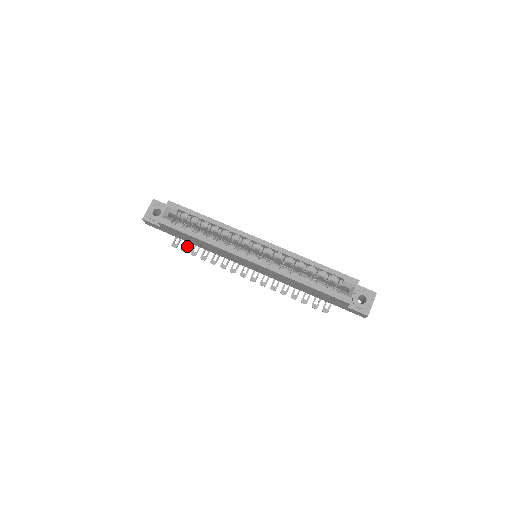
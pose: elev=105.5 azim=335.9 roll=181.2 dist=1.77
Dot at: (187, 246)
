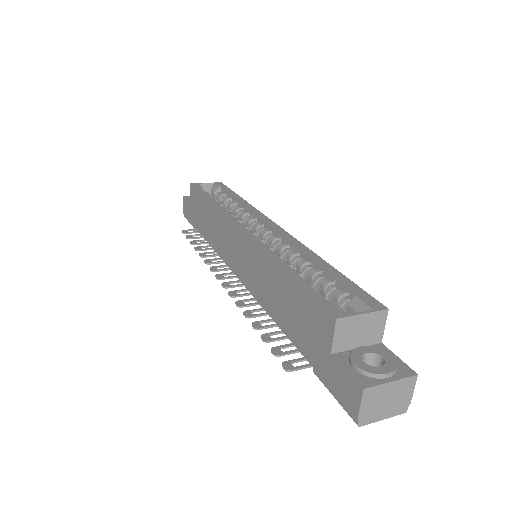
Dot at: occluded
